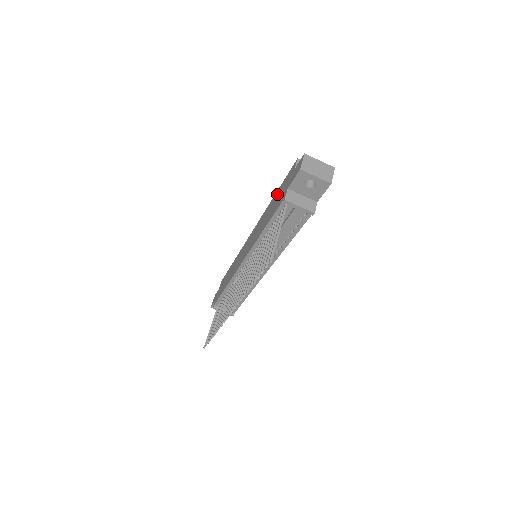
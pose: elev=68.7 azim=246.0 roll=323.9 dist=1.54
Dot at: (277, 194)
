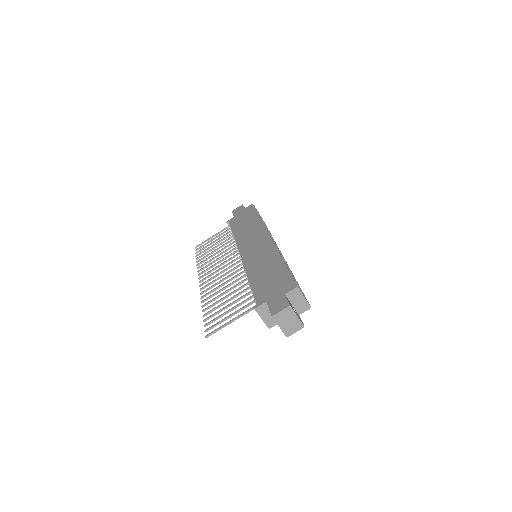
Dot at: (279, 271)
